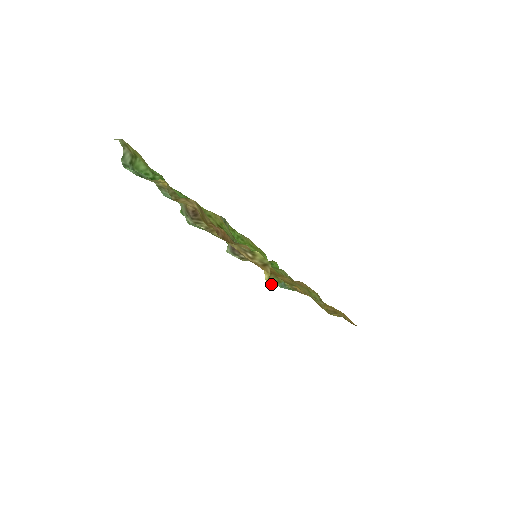
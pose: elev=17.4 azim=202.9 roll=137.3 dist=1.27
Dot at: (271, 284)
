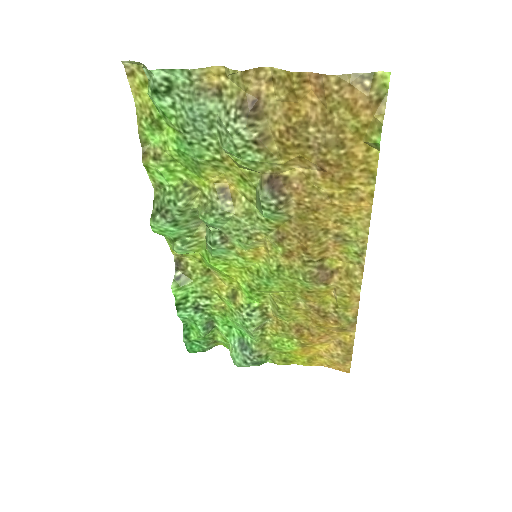
Dot at: (376, 143)
